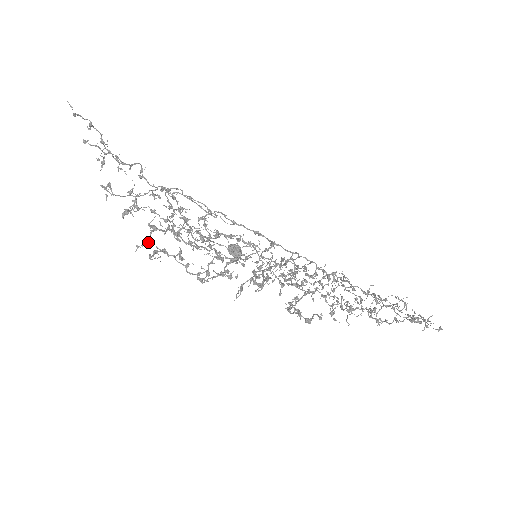
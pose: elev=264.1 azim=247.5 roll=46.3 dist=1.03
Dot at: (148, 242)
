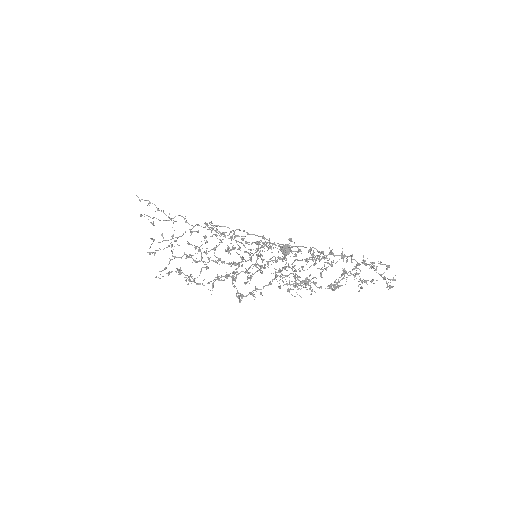
Dot at: (165, 268)
